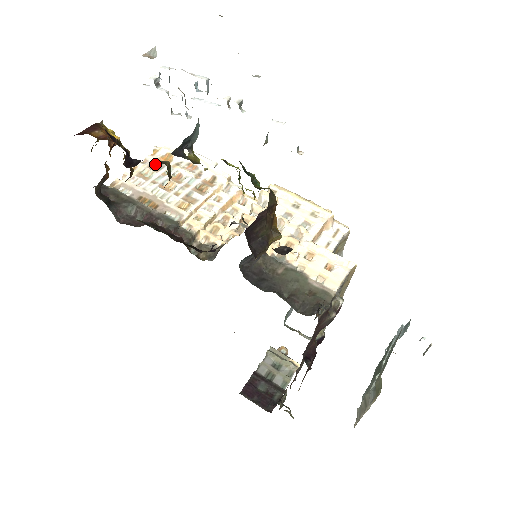
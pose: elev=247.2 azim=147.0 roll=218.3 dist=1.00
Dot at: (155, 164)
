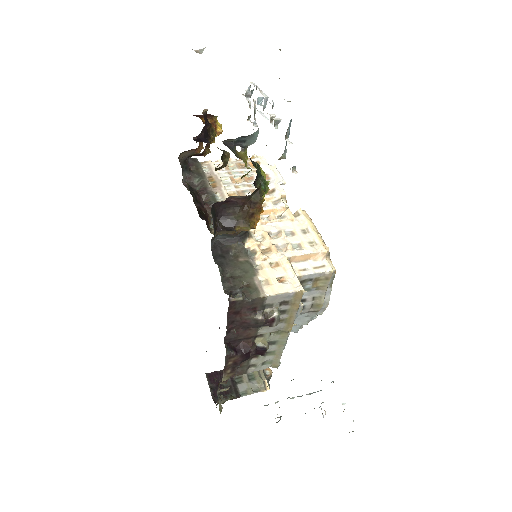
Dot at: (243, 164)
